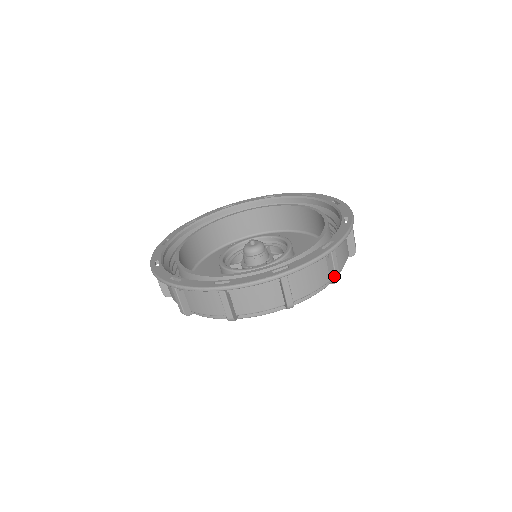
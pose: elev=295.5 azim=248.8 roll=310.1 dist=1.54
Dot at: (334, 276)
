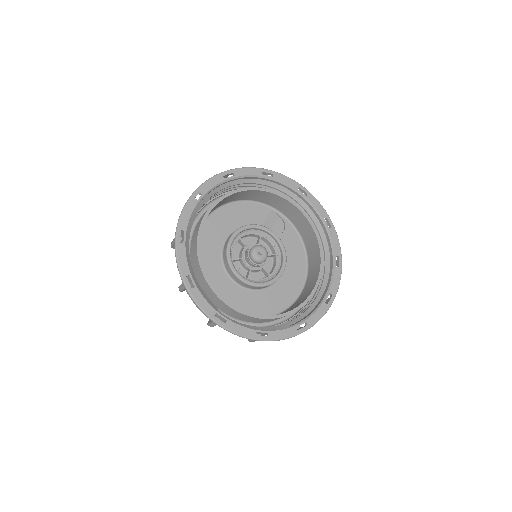
Dot at: (250, 340)
